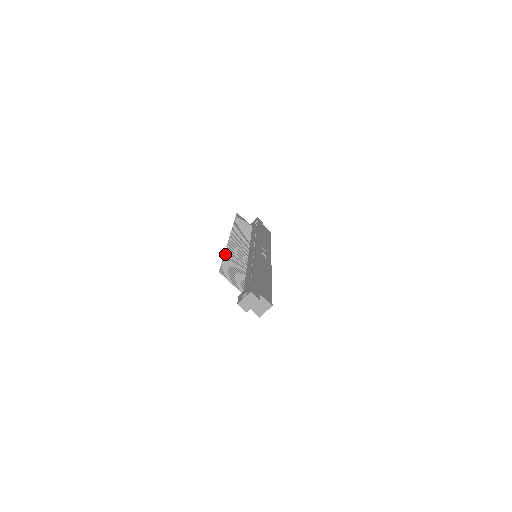
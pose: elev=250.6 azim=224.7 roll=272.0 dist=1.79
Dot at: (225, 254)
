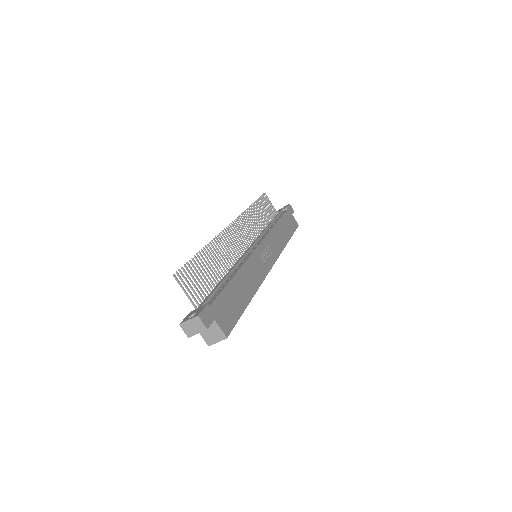
Dot at: (203, 249)
